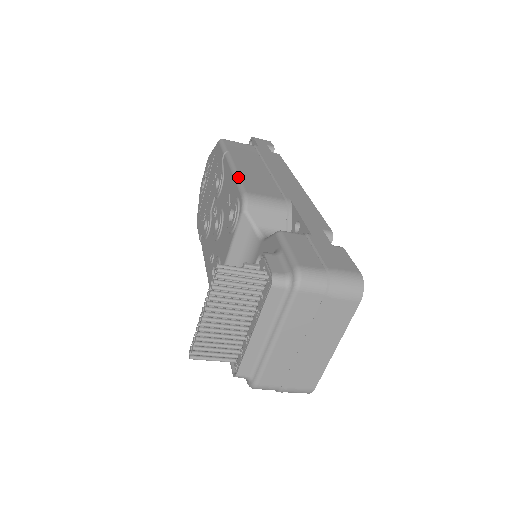
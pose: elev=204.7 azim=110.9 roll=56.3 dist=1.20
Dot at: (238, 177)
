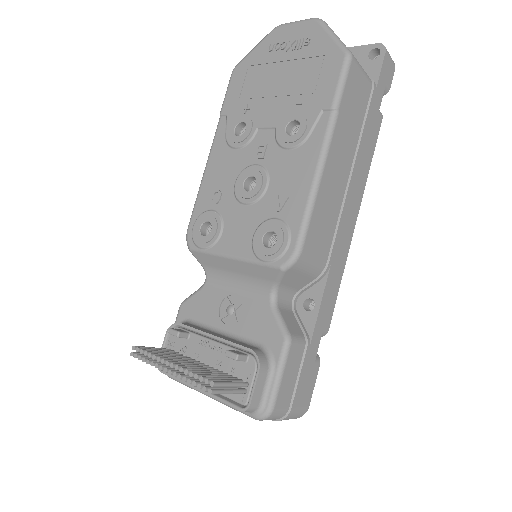
Dot at: (313, 203)
